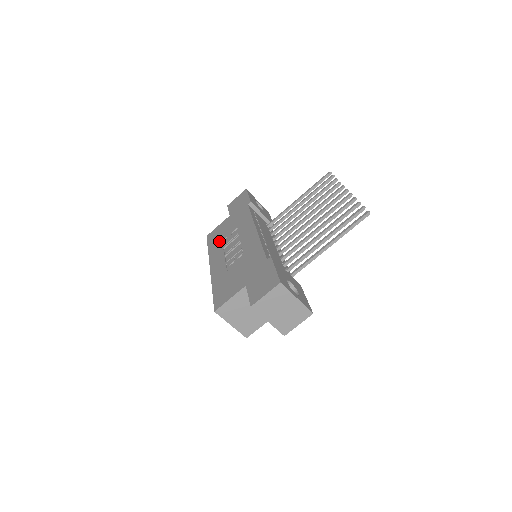
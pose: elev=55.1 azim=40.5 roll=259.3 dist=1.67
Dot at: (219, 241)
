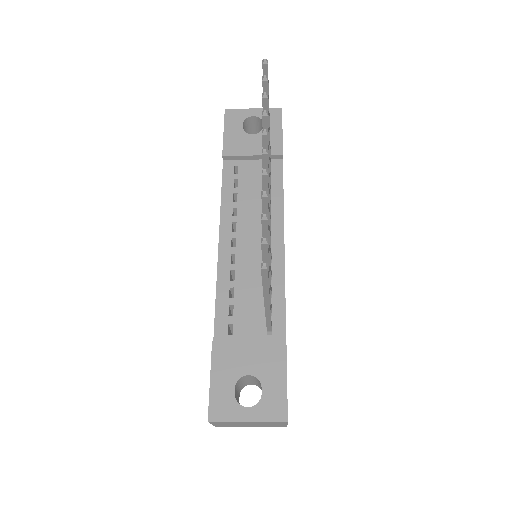
Dot at: occluded
